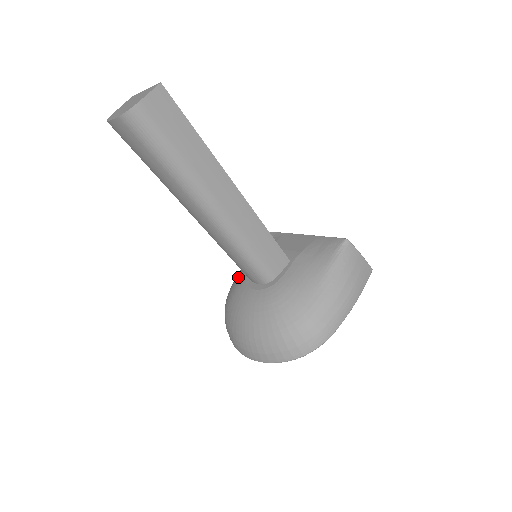
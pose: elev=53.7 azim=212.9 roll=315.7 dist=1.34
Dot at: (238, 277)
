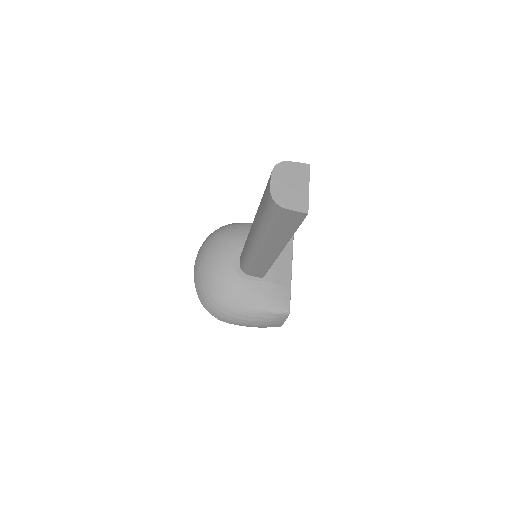
Dot at: (245, 234)
